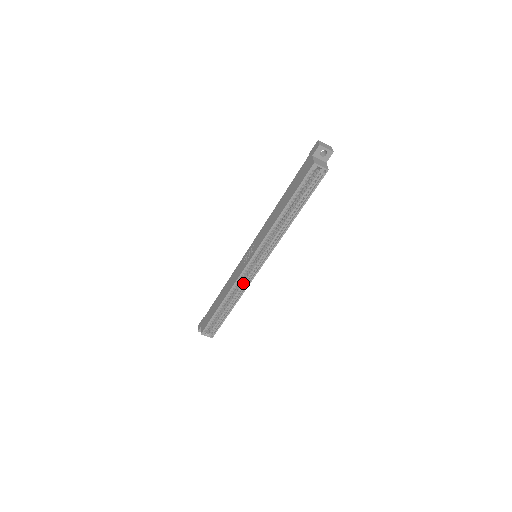
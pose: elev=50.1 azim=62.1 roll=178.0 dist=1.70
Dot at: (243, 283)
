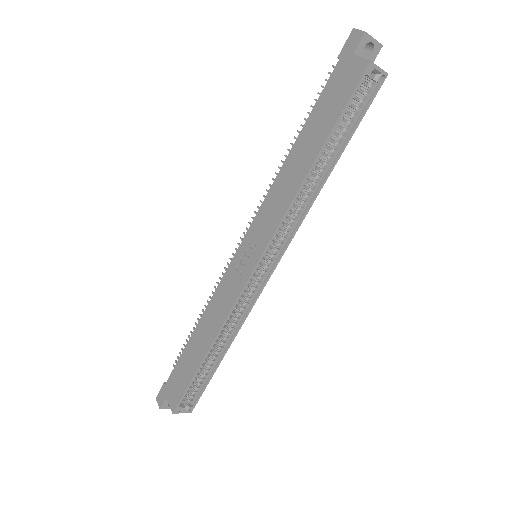
Dot at: (241, 307)
